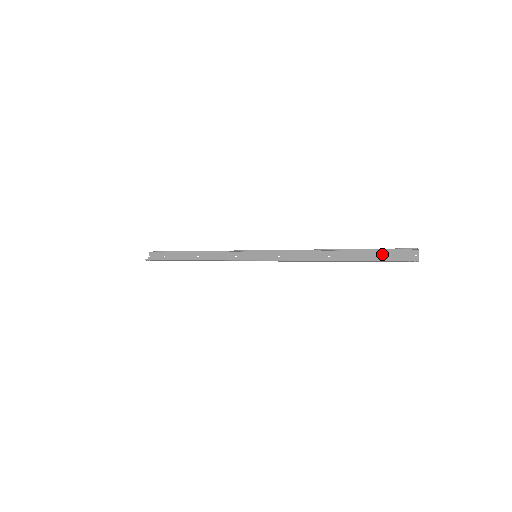
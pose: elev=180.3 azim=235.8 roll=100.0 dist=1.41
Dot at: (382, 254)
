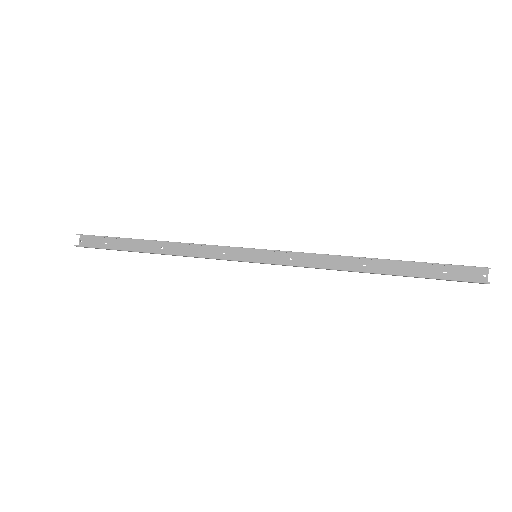
Dot at: (439, 270)
